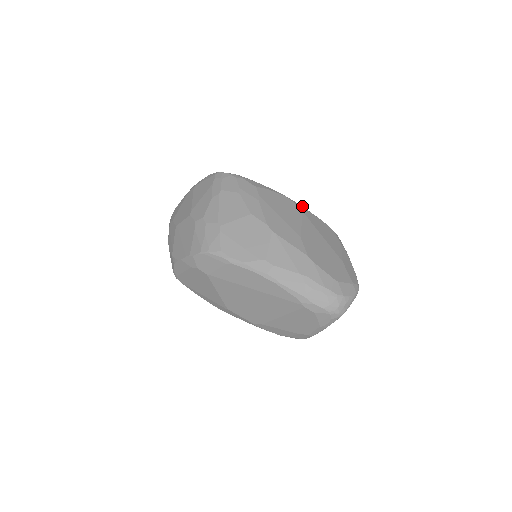
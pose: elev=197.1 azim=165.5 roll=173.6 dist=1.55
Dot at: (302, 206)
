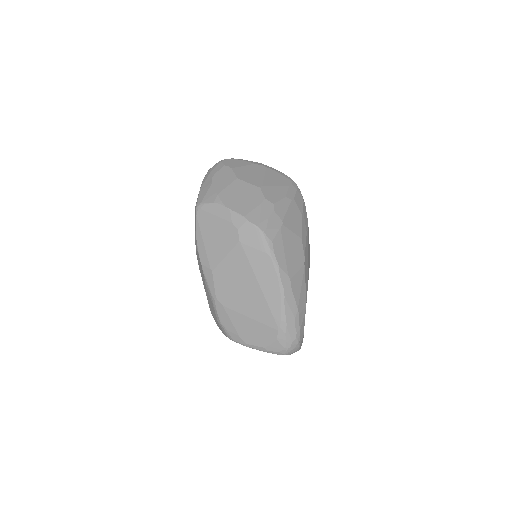
Dot at: occluded
